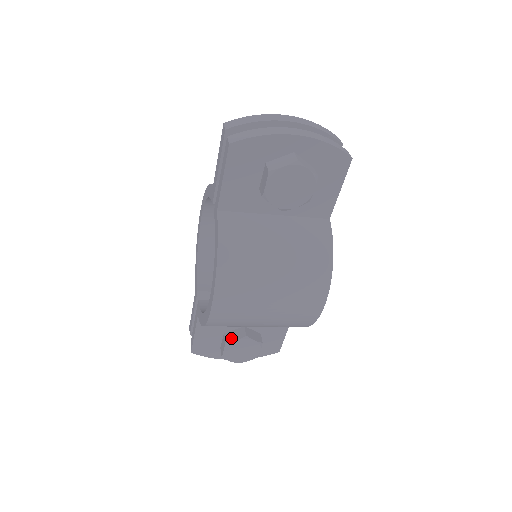
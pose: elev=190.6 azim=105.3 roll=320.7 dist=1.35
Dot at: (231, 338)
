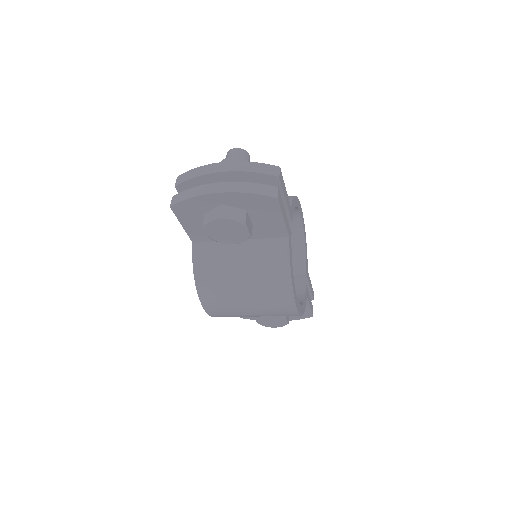
Dot at: occluded
